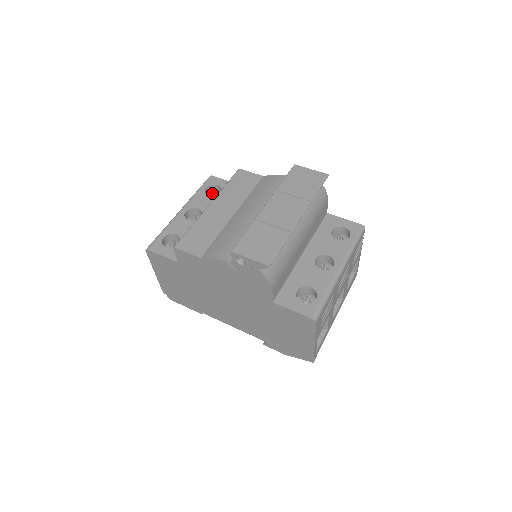
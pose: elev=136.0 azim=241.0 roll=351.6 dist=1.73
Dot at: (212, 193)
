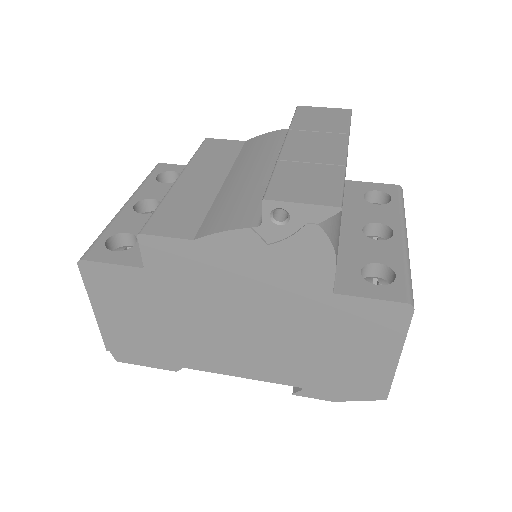
Dot at: occluded
